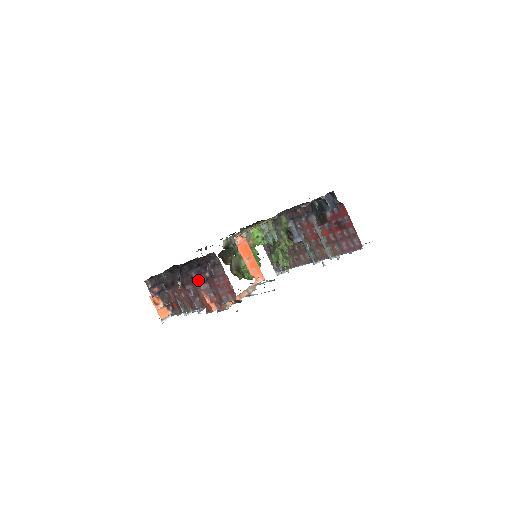
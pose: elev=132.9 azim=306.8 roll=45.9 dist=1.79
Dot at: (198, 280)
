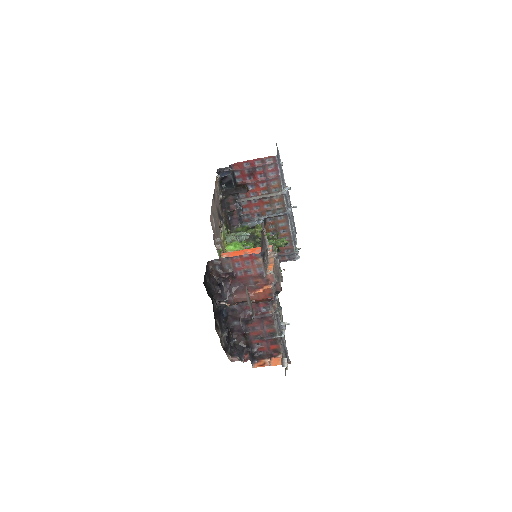
Dot at: (223, 280)
